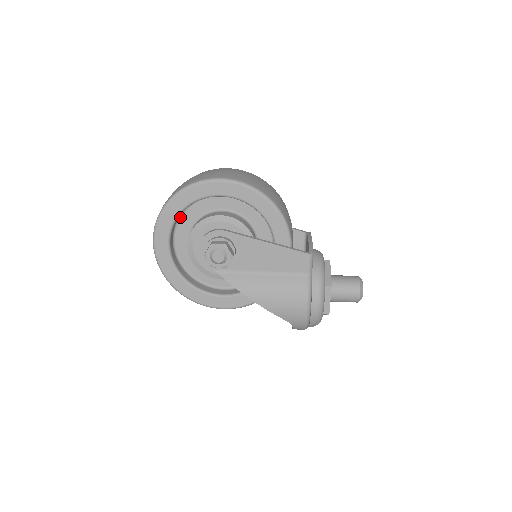
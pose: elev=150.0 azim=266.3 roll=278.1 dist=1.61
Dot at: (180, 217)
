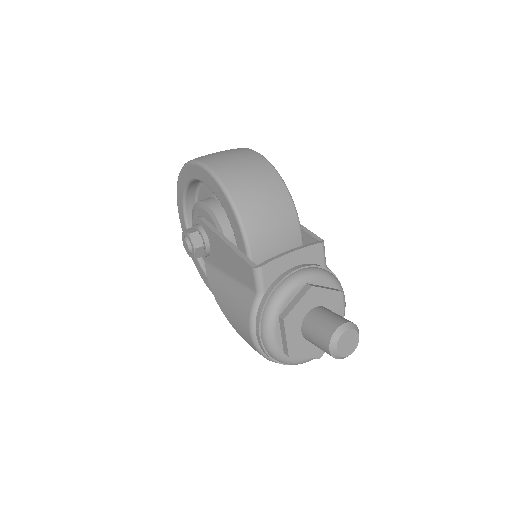
Dot at: (197, 198)
